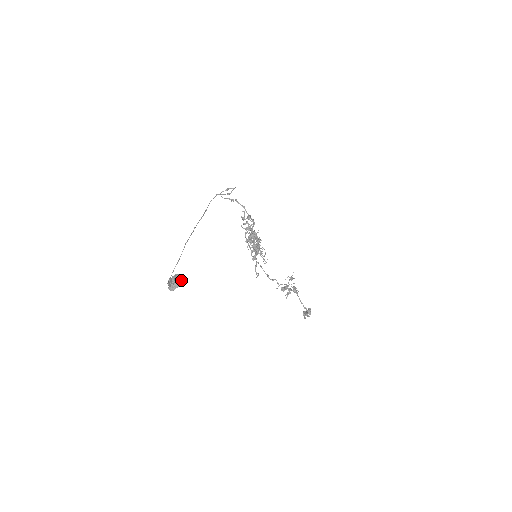
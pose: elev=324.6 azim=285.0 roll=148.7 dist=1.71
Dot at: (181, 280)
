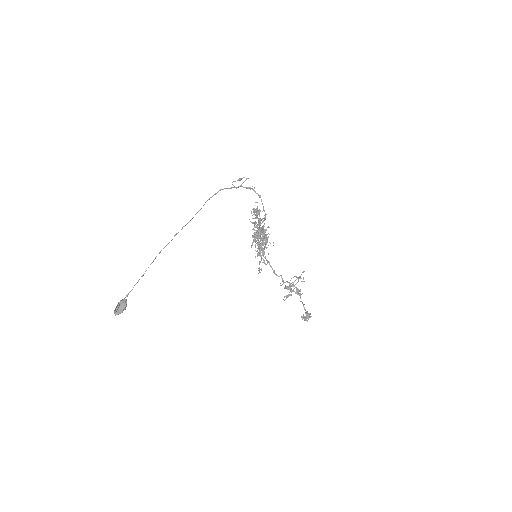
Dot at: (125, 307)
